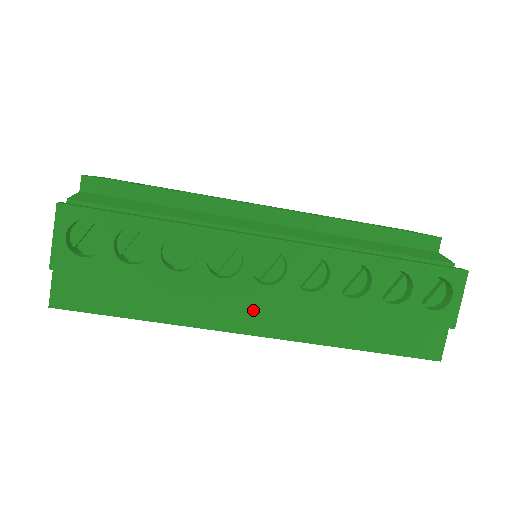
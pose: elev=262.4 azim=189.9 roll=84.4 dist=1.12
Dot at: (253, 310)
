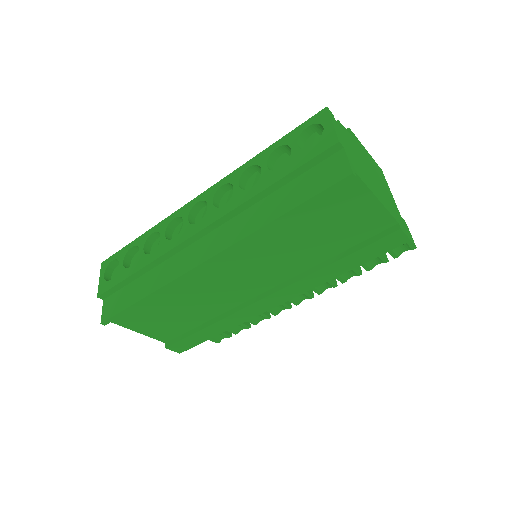
Dot at: (201, 247)
